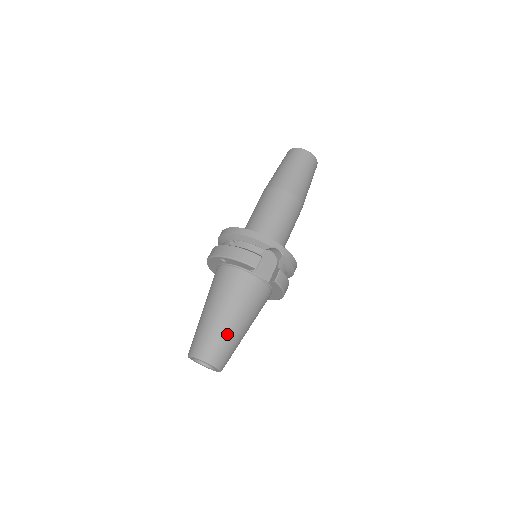
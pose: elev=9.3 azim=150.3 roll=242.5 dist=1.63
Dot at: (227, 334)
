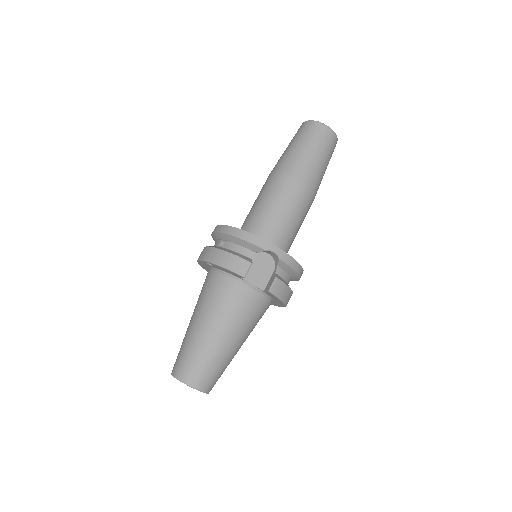
Dot at: (212, 353)
